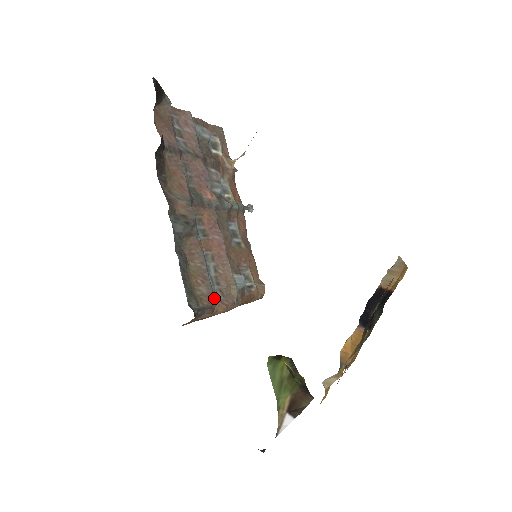
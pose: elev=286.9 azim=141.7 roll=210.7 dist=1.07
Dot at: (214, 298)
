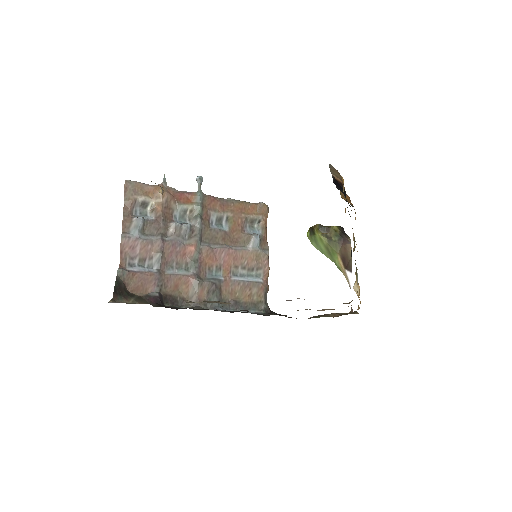
Dot at: (261, 281)
